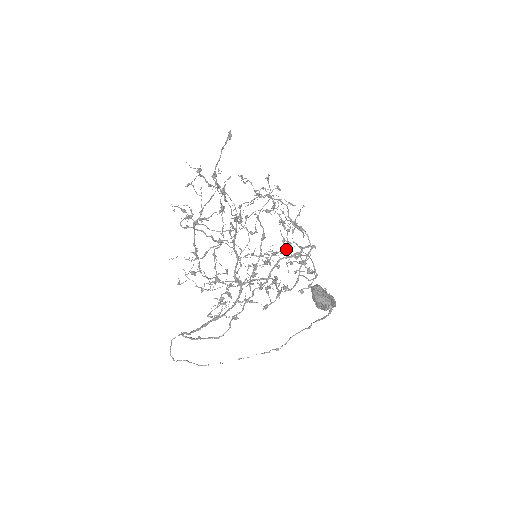
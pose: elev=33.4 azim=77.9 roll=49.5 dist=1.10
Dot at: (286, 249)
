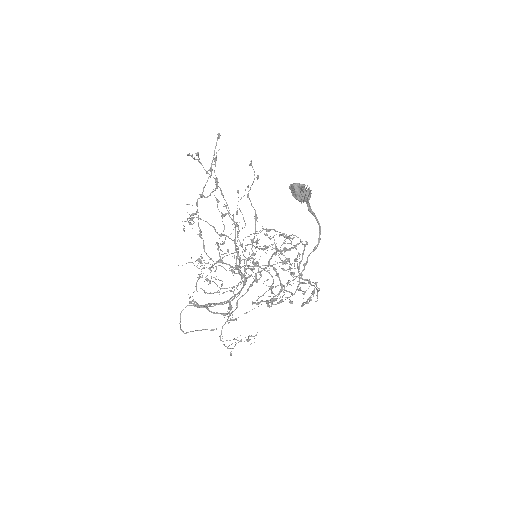
Dot at: (284, 260)
